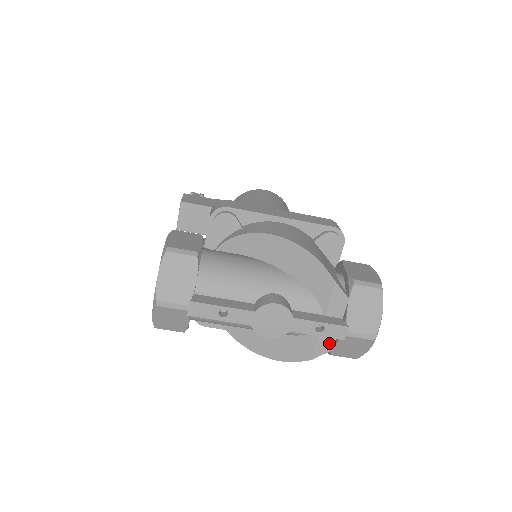
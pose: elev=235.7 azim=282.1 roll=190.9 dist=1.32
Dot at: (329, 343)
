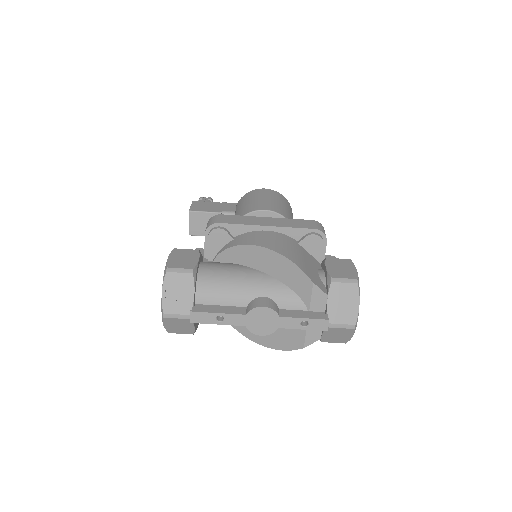
Dot at: (317, 333)
